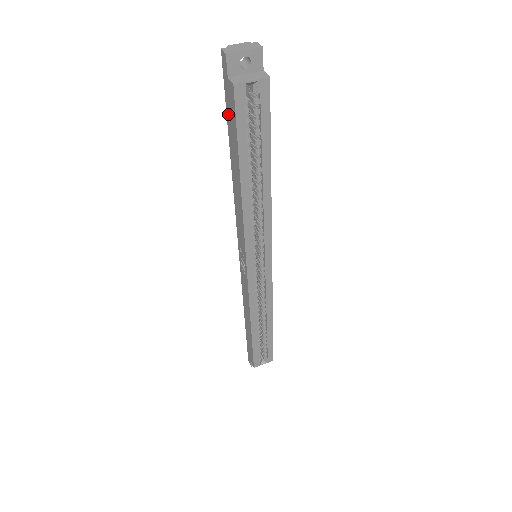
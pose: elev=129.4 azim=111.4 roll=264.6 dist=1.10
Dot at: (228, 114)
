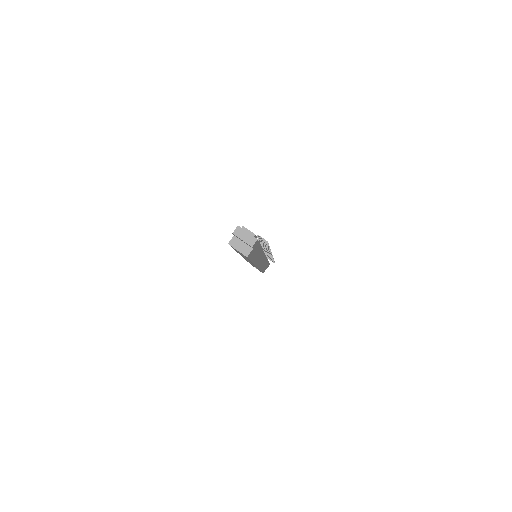
Dot at: occluded
